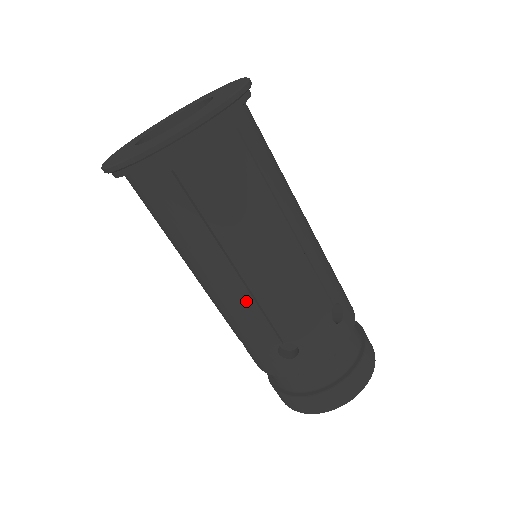
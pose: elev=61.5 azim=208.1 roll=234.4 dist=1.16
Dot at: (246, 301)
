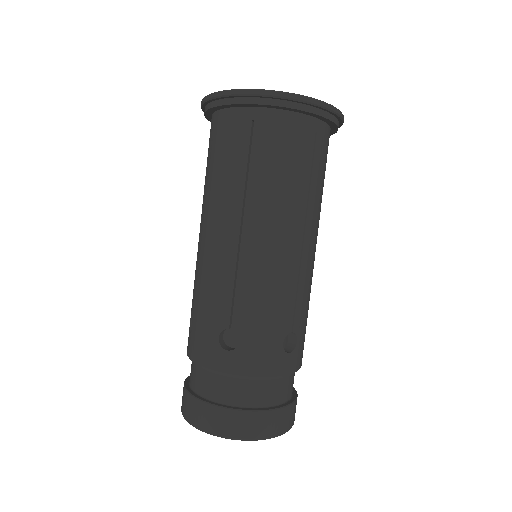
Dot at: (228, 265)
